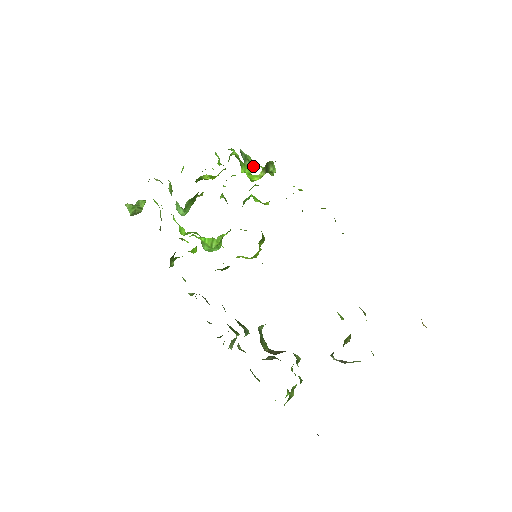
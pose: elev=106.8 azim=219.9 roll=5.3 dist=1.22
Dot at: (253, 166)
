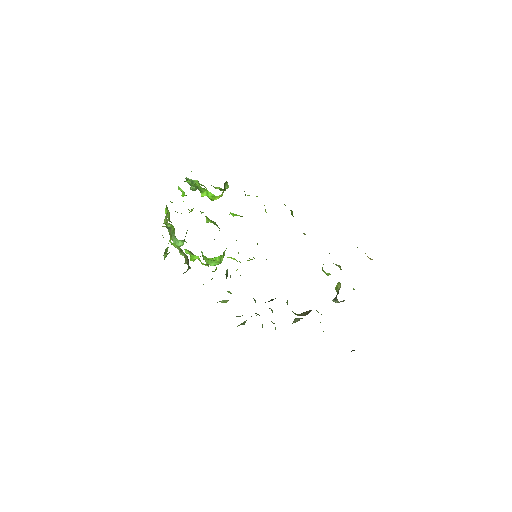
Dot at: occluded
